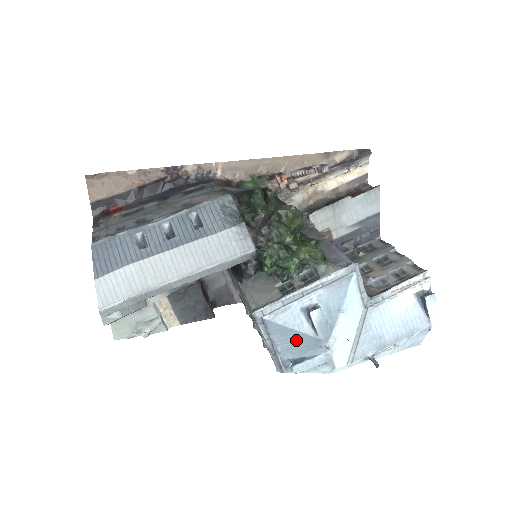
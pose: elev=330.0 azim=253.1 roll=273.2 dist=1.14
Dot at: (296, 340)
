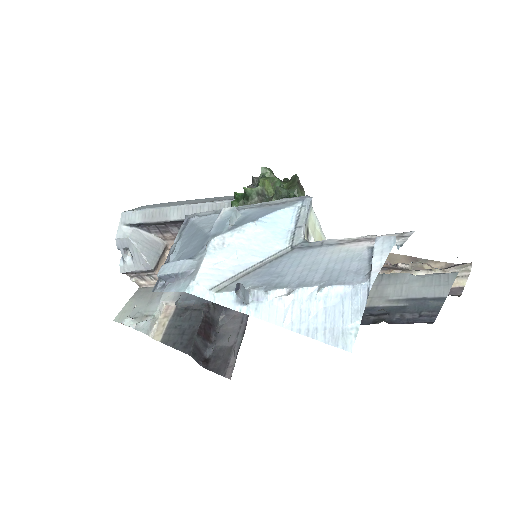
Dot at: (192, 241)
